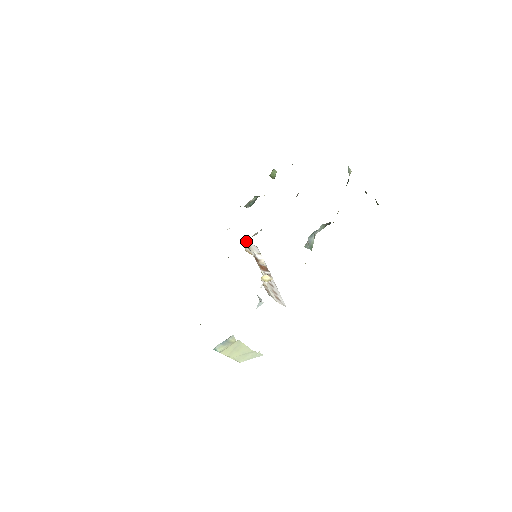
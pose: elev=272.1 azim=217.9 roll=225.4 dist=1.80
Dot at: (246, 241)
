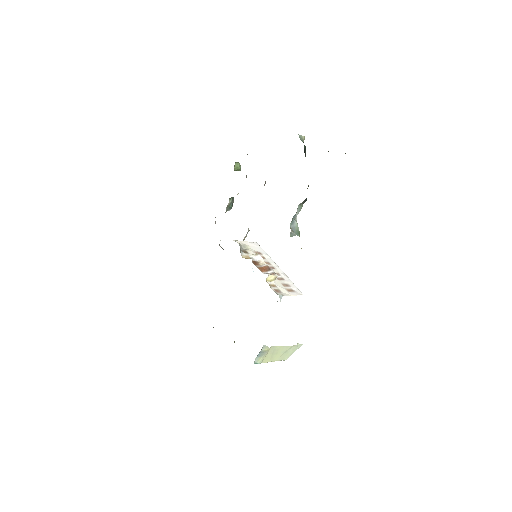
Dot at: (241, 245)
